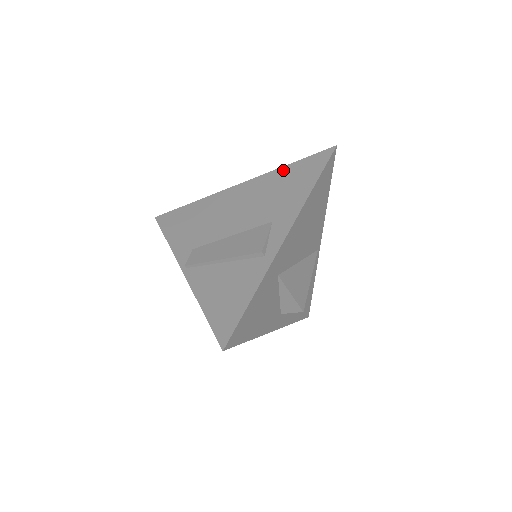
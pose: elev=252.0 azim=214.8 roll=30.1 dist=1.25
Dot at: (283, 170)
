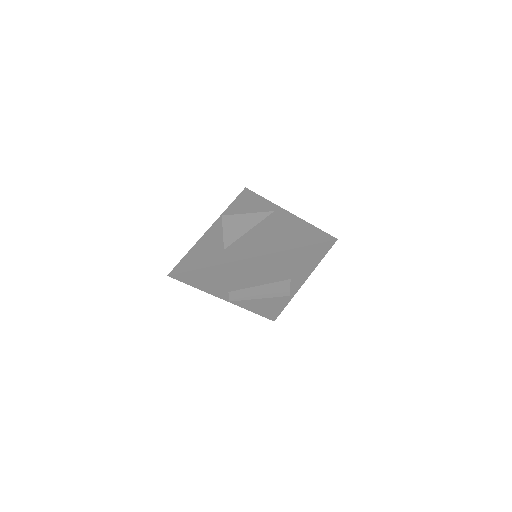
Dot at: (293, 252)
